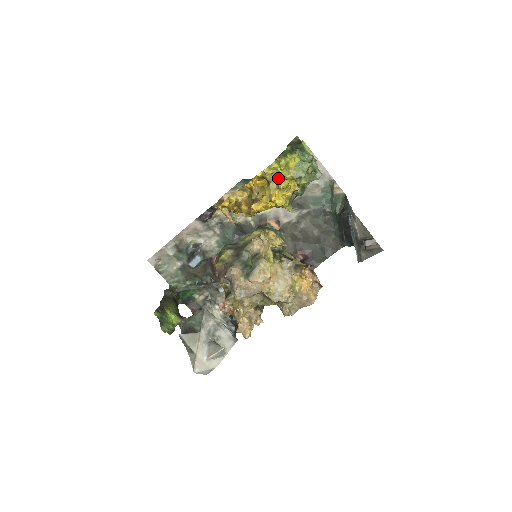
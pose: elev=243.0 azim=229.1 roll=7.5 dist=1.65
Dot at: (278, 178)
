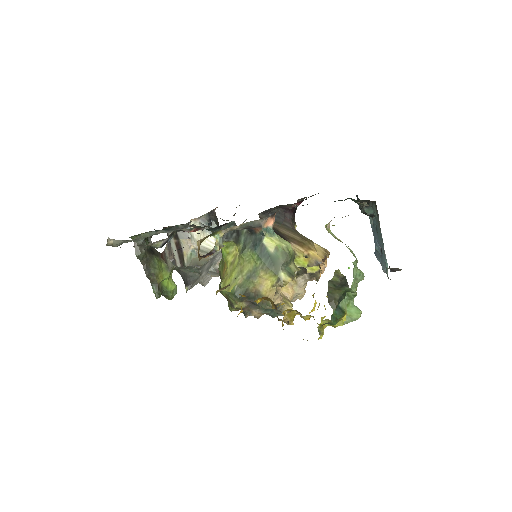
Dot at: occluded
